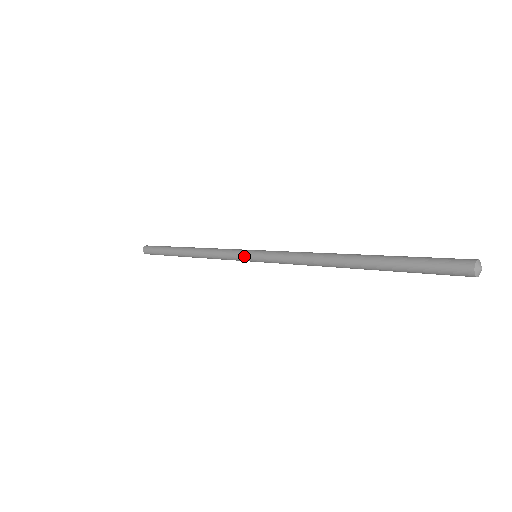
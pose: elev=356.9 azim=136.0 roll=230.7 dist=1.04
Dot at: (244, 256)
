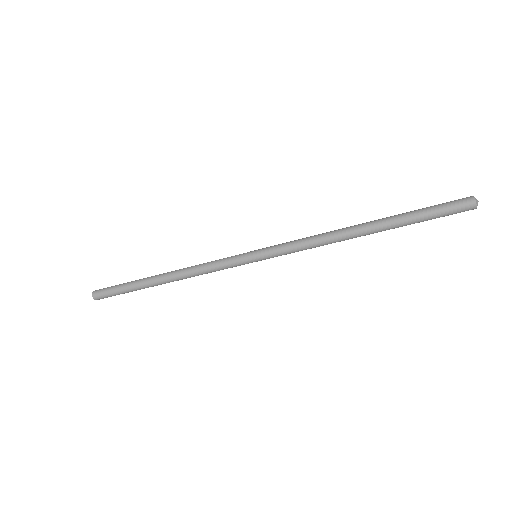
Dot at: (245, 260)
